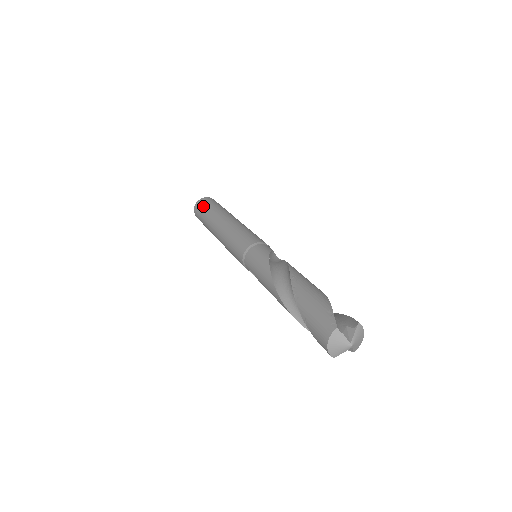
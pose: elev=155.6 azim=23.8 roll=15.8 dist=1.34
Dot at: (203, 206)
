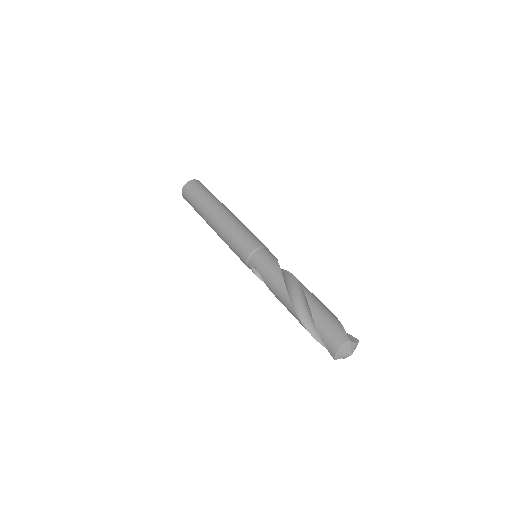
Dot at: (198, 188)
